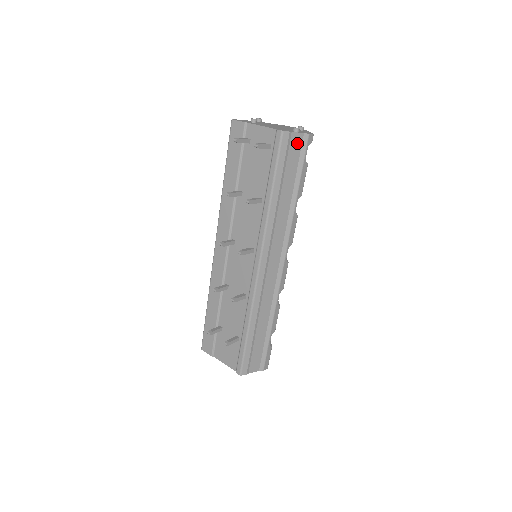
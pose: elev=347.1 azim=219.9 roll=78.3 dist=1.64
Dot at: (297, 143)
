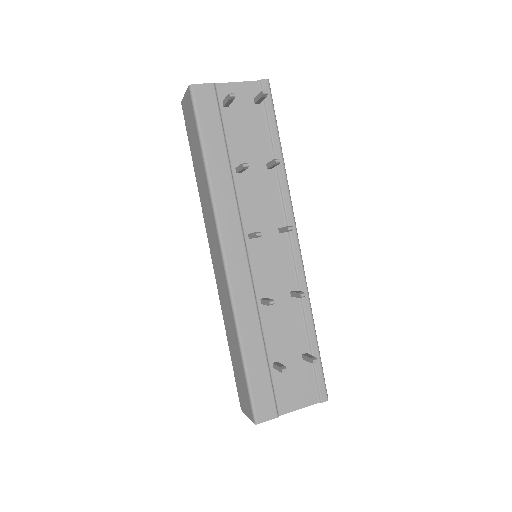
Dot at: occluded
